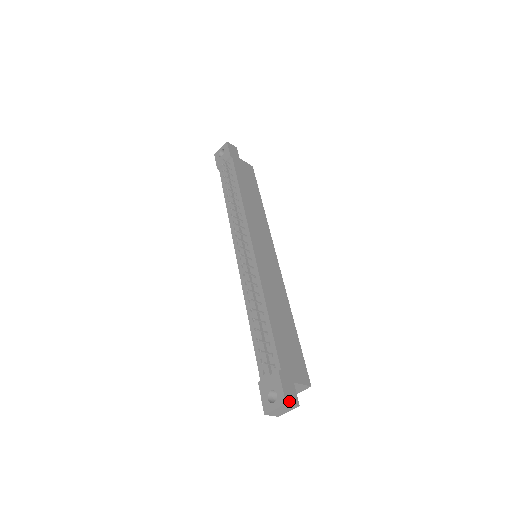
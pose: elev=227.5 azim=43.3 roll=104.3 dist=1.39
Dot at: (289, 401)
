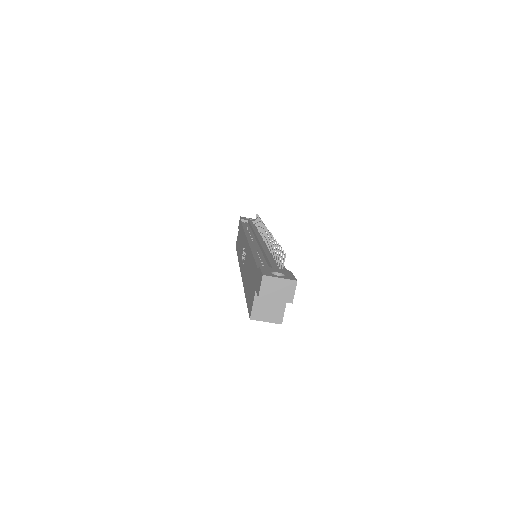
Dot at: (295, 286)
